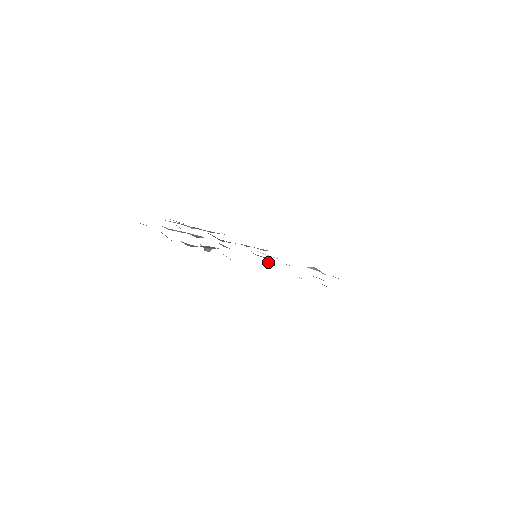
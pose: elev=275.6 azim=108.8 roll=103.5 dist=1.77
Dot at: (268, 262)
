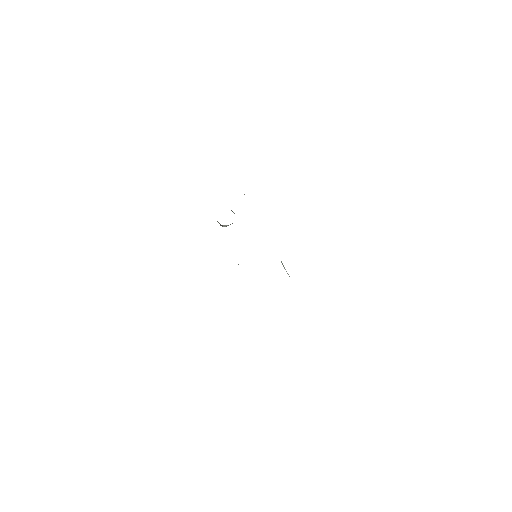
Dot at: occluded
